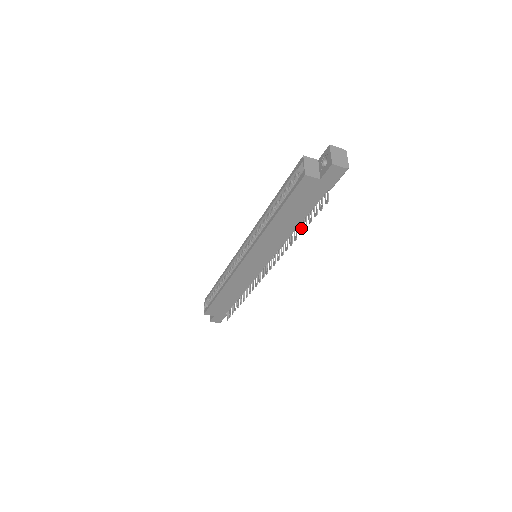
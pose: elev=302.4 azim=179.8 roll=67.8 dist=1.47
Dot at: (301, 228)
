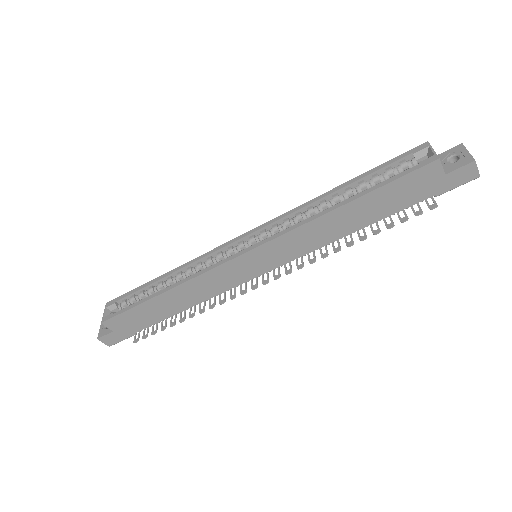
Dot at: occluded
